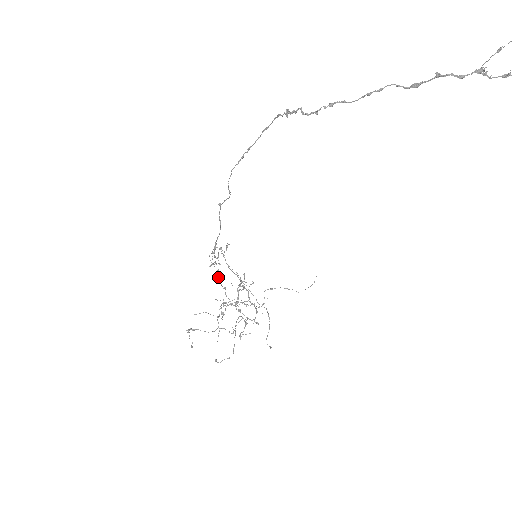
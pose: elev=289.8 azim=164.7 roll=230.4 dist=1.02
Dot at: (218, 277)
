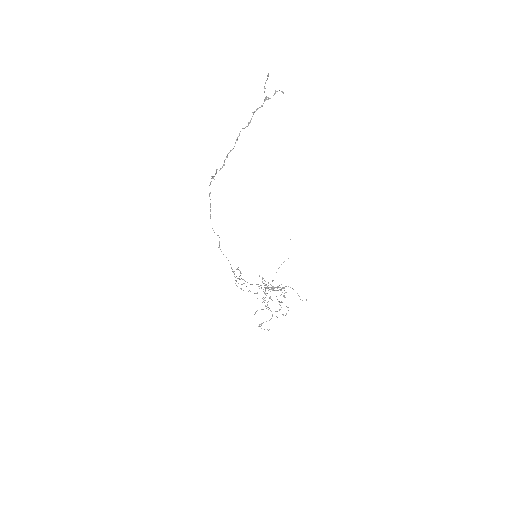
Dot at: occluded
